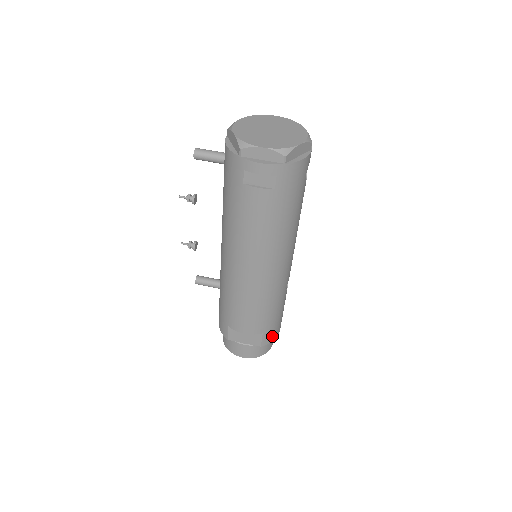
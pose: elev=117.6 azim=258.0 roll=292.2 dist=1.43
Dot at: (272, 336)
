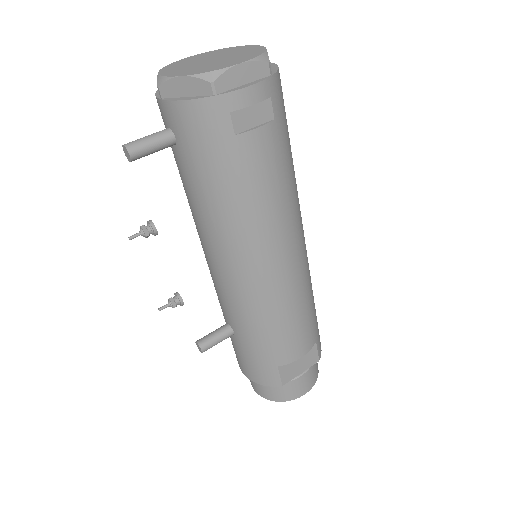
Dot at: occluded
